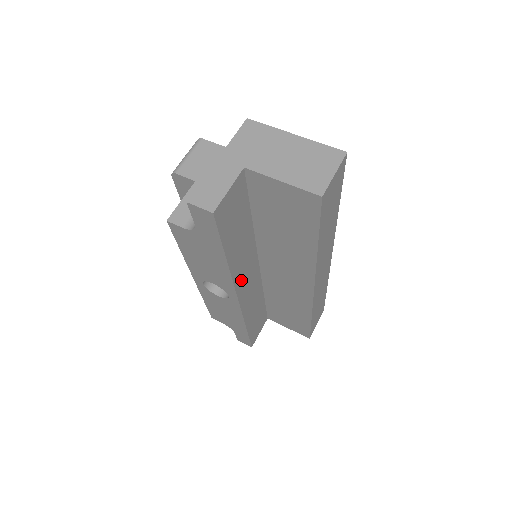
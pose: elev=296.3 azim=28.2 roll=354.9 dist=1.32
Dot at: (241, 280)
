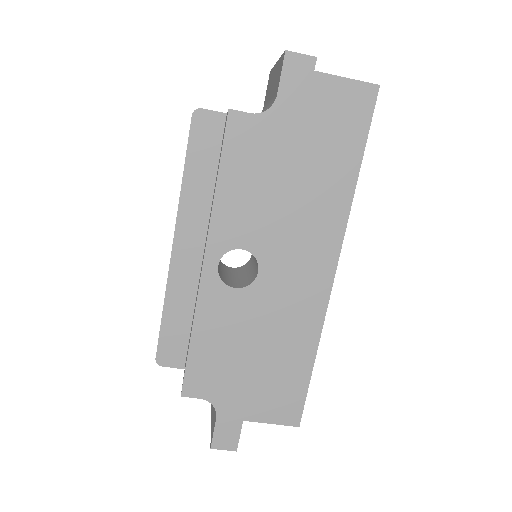
Dot at: occluded
